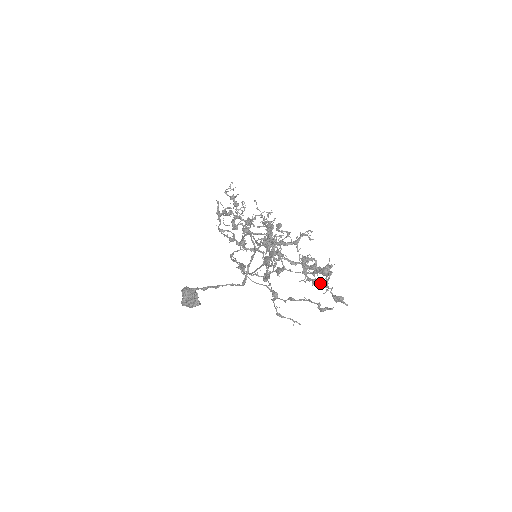
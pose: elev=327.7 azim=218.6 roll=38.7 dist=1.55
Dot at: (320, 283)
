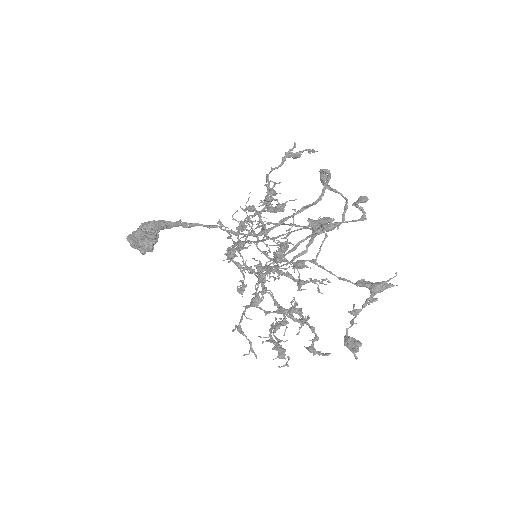
Dot at: (285, 351)
